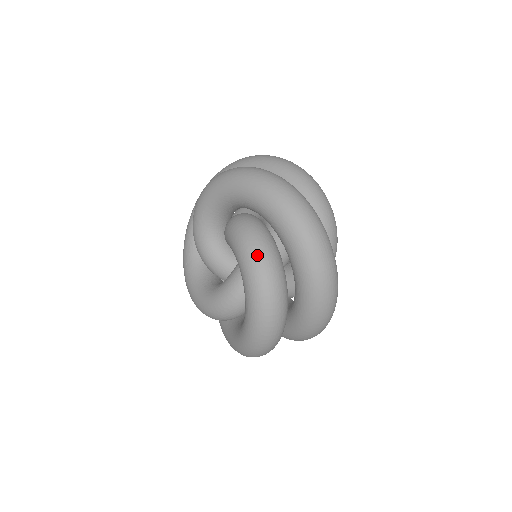
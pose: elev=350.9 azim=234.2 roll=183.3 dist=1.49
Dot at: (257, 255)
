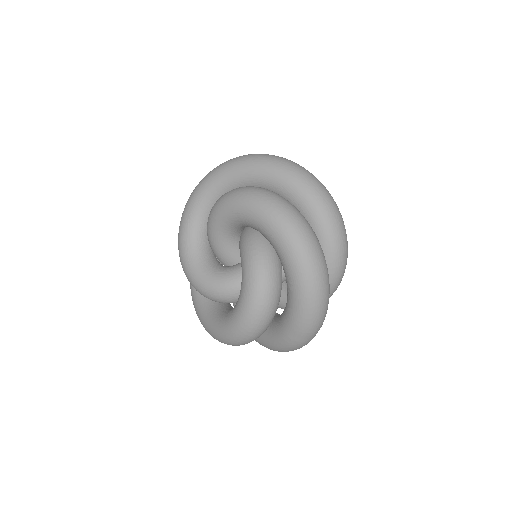
Dot at: (261, 308)
